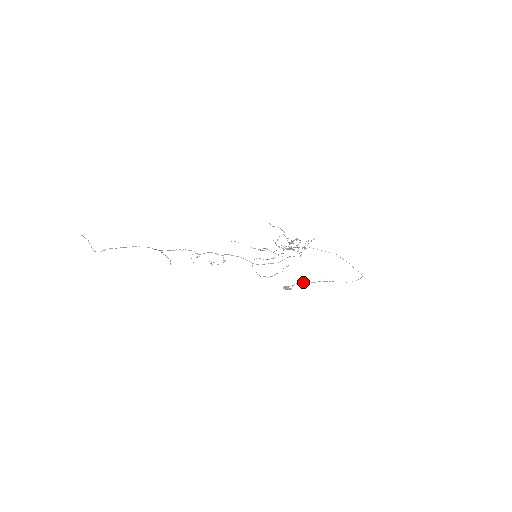
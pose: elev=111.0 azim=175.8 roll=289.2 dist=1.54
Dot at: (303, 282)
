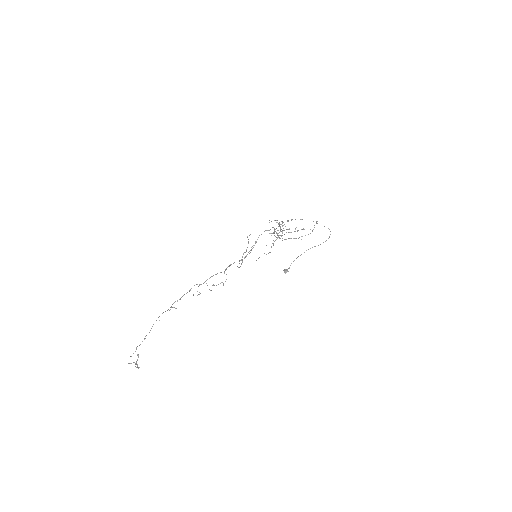
Dot at: occluded
